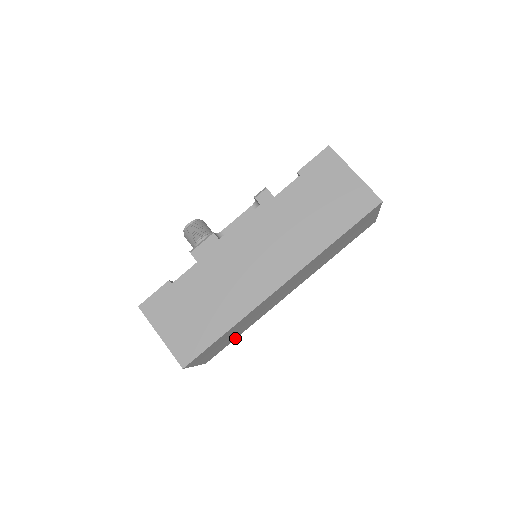
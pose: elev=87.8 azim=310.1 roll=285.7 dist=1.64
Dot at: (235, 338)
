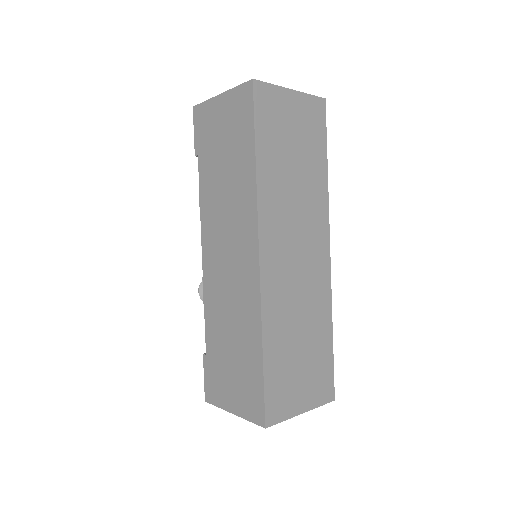
Dot at: (331, 348)
